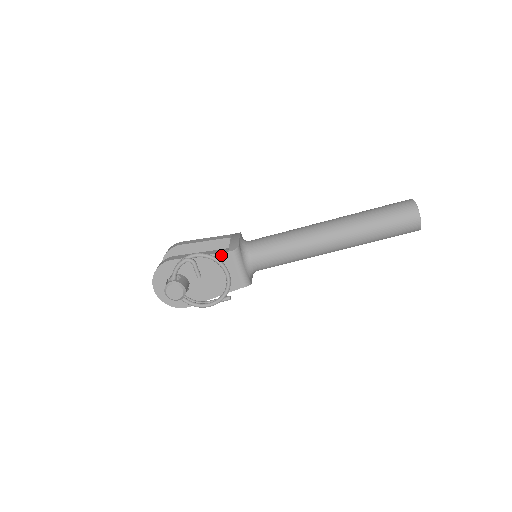
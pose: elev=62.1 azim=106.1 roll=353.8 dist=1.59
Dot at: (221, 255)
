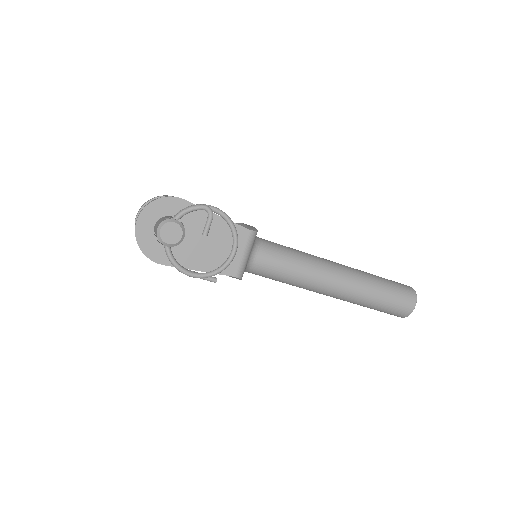
Dot at: (238, 228)
